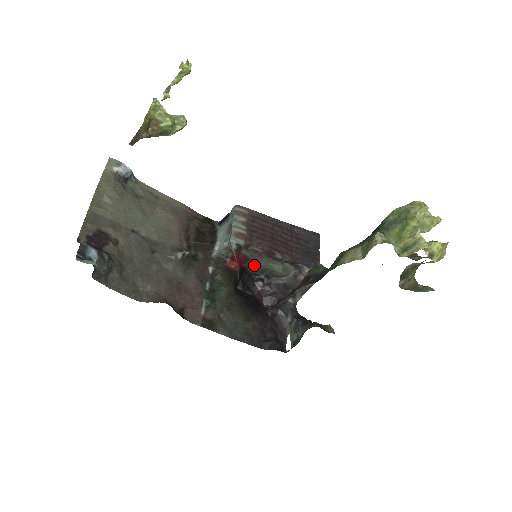
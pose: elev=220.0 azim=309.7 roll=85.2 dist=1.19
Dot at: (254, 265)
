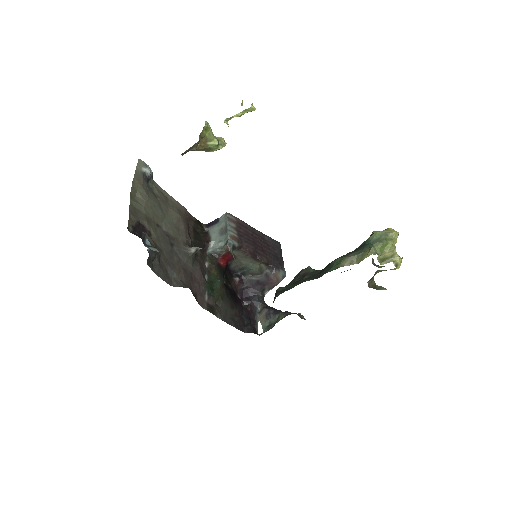
Dot at: (237, 263)
